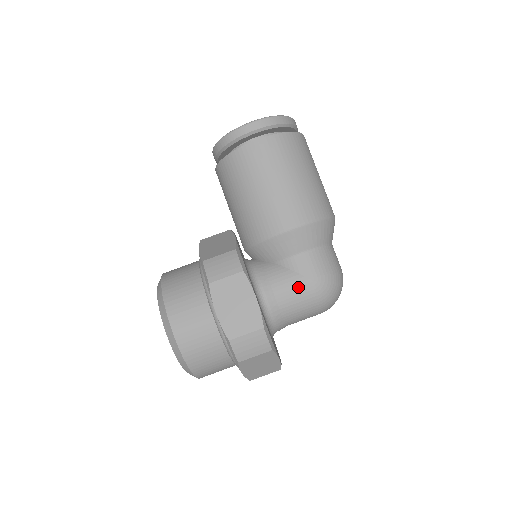
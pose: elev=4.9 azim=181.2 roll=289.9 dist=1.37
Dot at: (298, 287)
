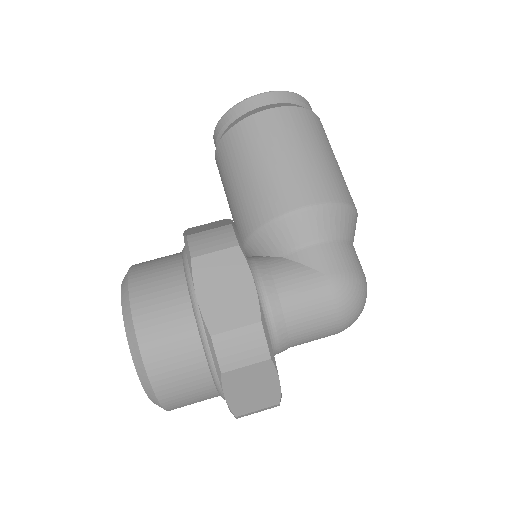
Dot at: (310, 285)
